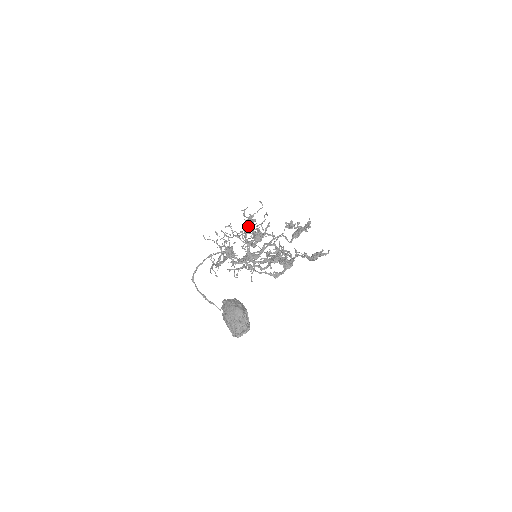
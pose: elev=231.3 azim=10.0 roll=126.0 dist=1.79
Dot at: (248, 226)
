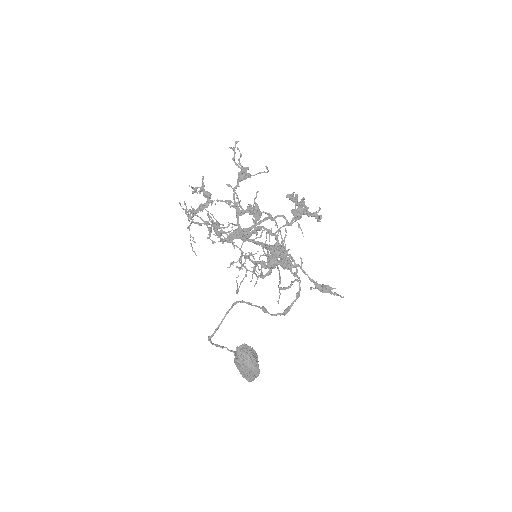
Dot at: (239, 180)
